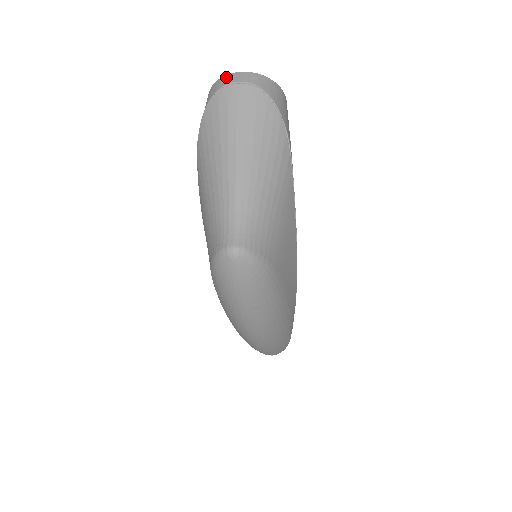
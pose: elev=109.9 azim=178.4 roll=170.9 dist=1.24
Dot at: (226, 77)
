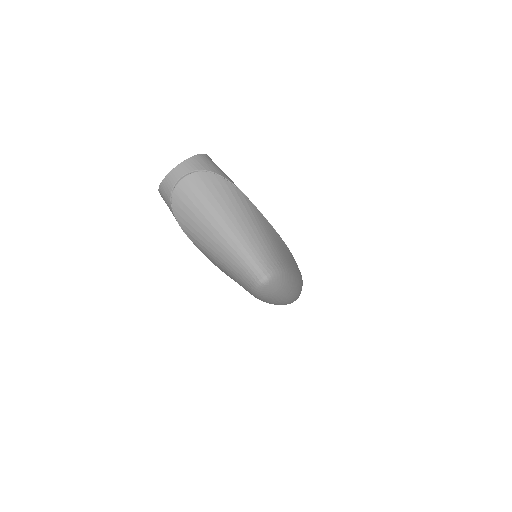
Dot at: (168, 177)
